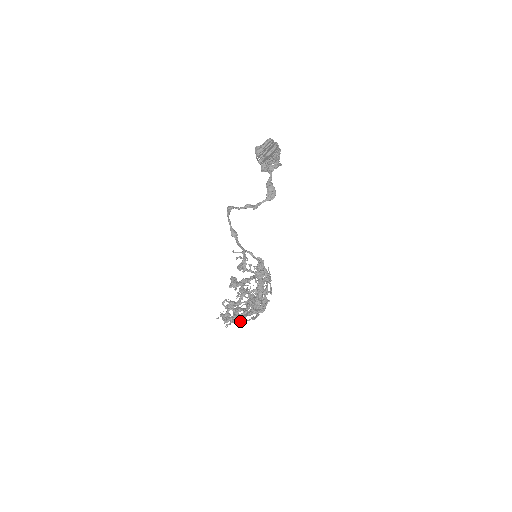
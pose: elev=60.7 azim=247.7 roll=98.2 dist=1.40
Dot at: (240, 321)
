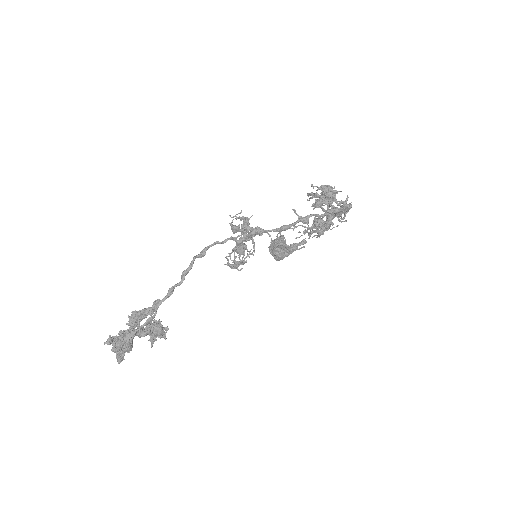
Dot at: occluded
